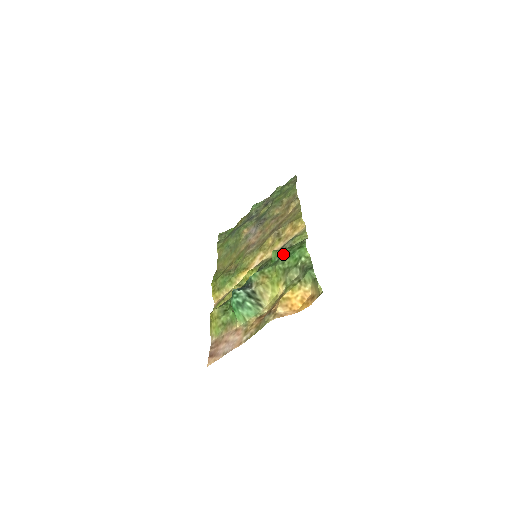
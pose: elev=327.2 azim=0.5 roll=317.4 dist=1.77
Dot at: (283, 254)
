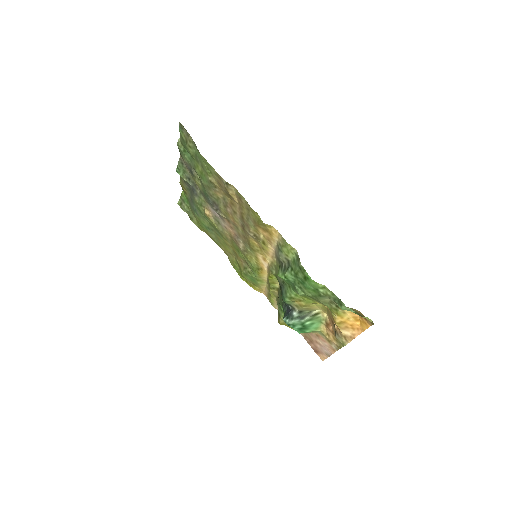
Dot at: (293, 280)
